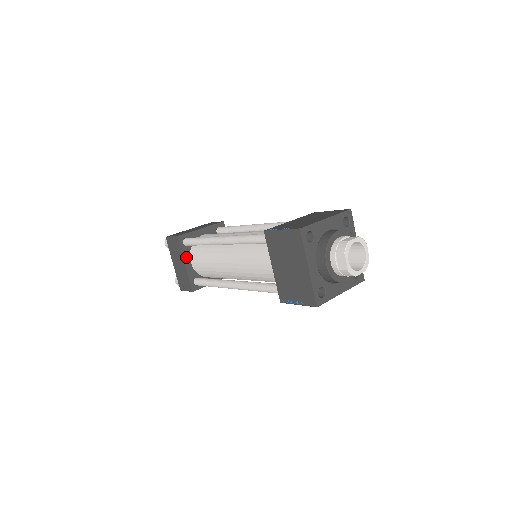
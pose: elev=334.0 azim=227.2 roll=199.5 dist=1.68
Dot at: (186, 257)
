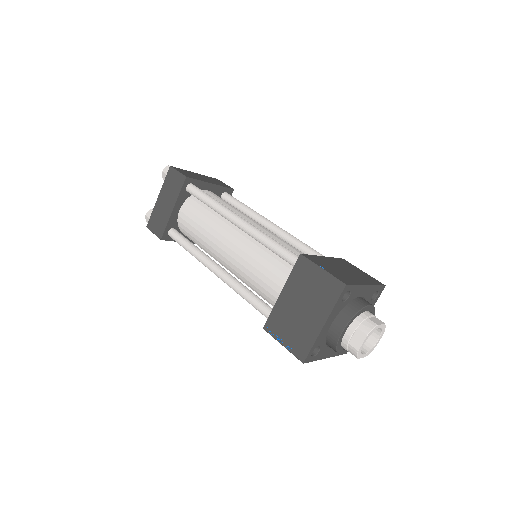
Dot at: (179, 202)
